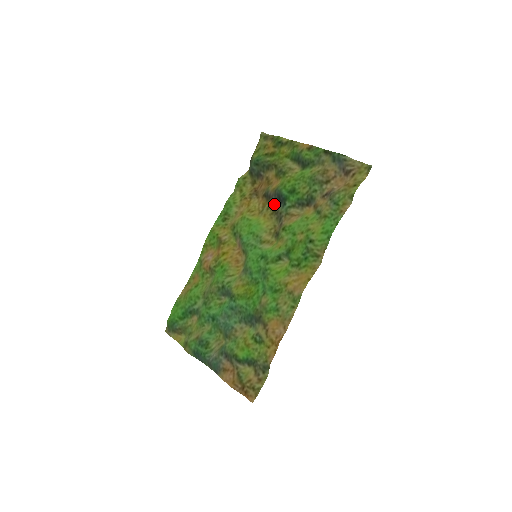
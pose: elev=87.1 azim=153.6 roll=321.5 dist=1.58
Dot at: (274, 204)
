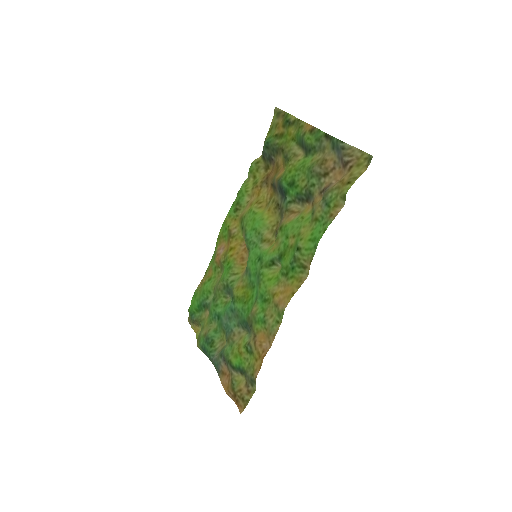
Dot at: (278, 196)
